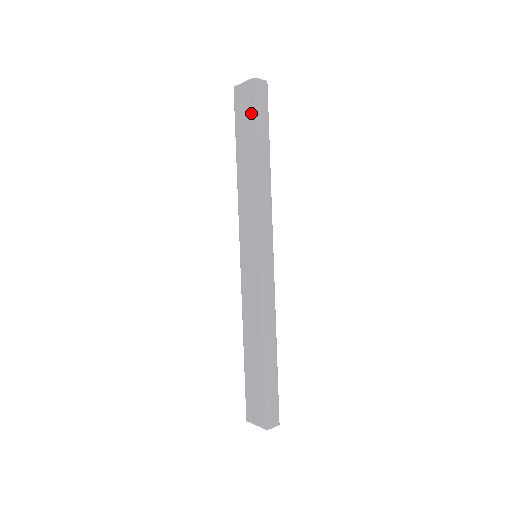
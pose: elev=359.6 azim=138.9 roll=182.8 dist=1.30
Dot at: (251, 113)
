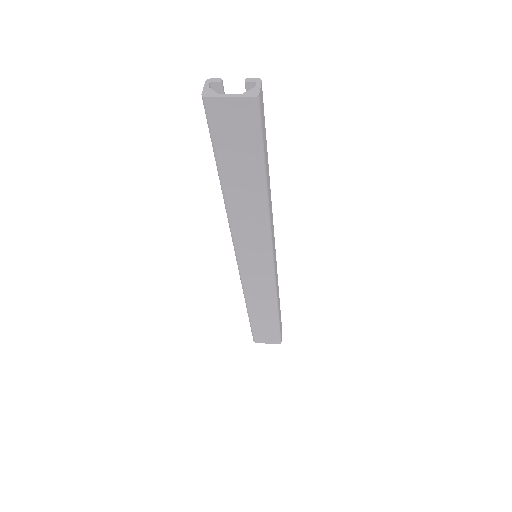
Dot at: (253, 142)
